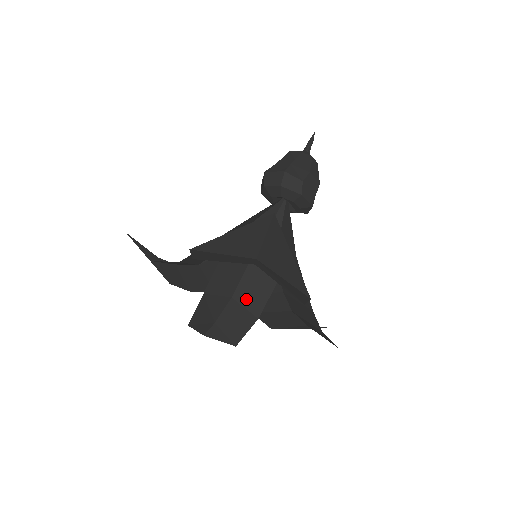
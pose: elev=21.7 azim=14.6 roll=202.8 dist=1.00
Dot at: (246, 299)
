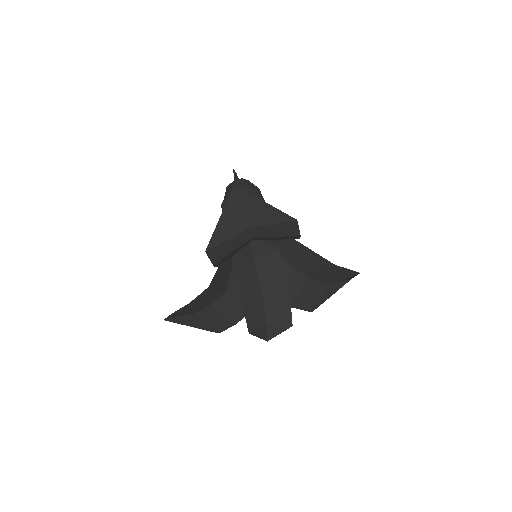
Dot at: (272, 287)
